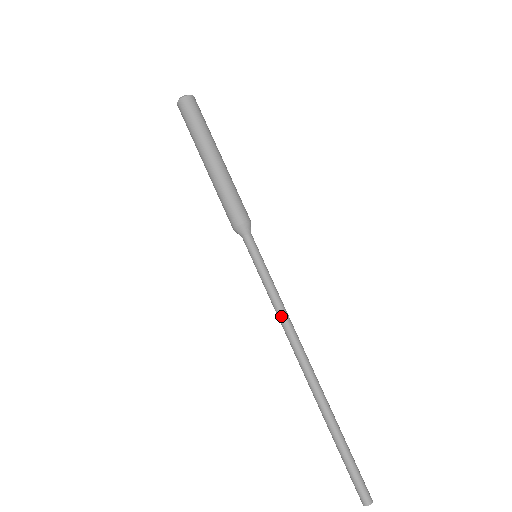
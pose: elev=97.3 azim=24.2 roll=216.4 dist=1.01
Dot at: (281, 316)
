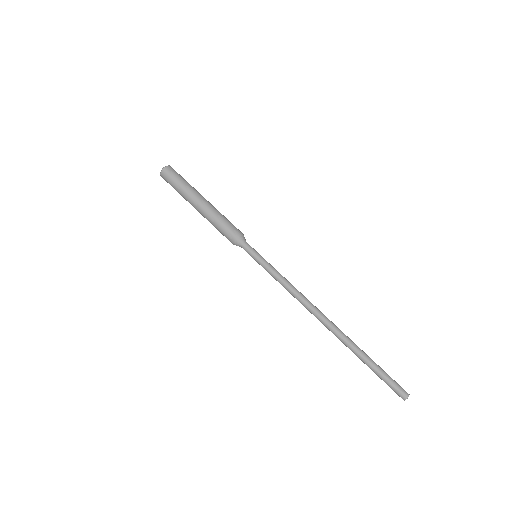
Dot at: (290, 290)
